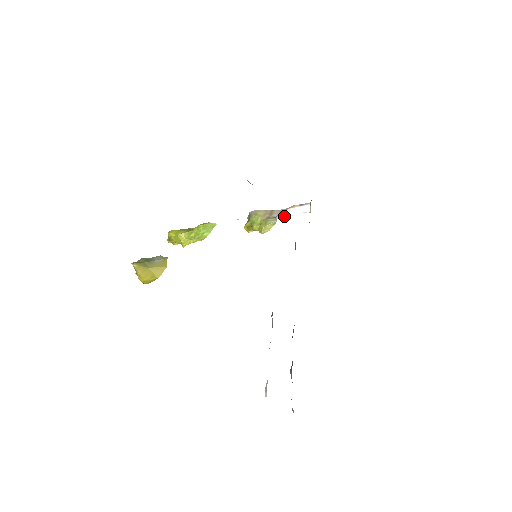
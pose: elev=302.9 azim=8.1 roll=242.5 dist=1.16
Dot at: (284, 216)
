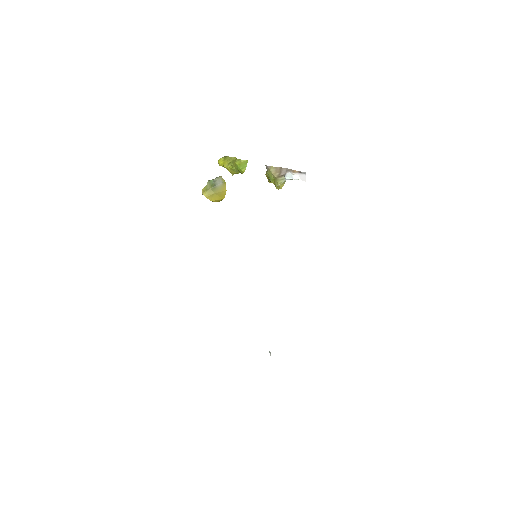
Dot at: (289, 179)
